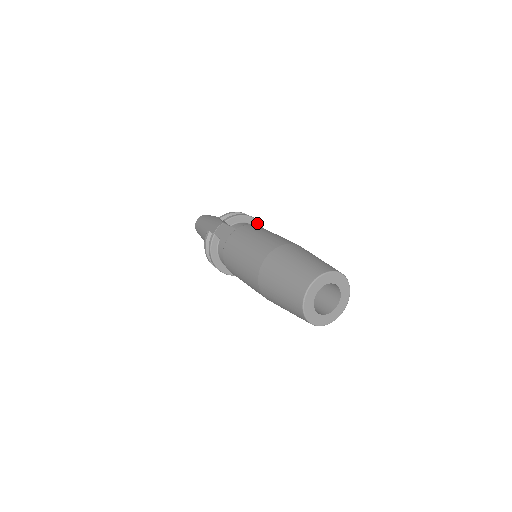
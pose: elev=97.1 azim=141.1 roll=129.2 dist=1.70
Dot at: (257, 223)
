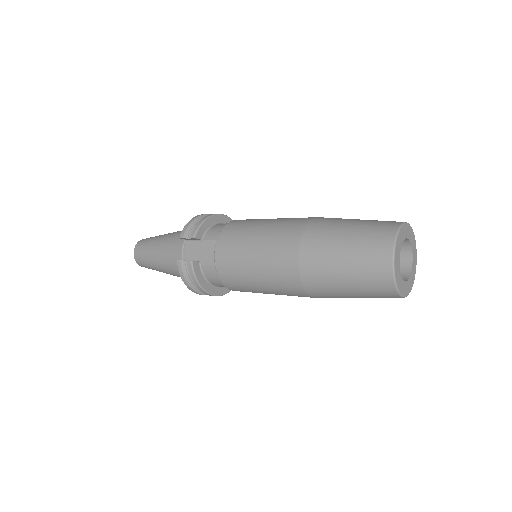
Dot at: (223, 217)
